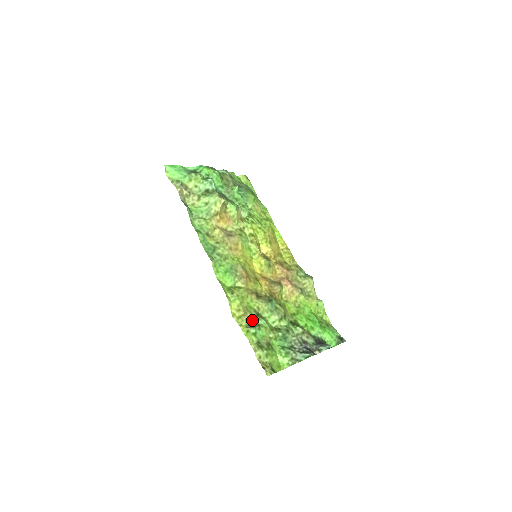
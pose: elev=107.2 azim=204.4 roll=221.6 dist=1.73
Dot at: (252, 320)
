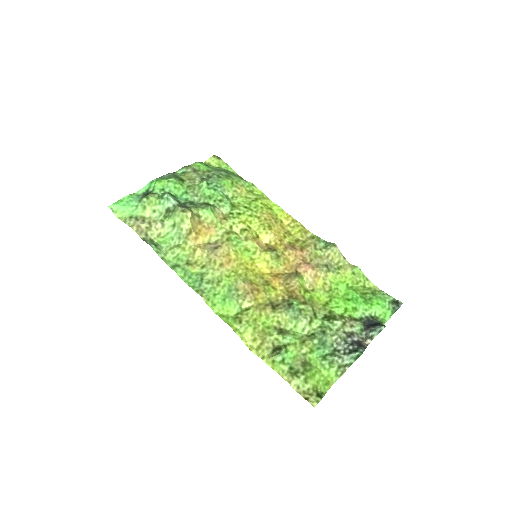
Dot at: (275, 343)
